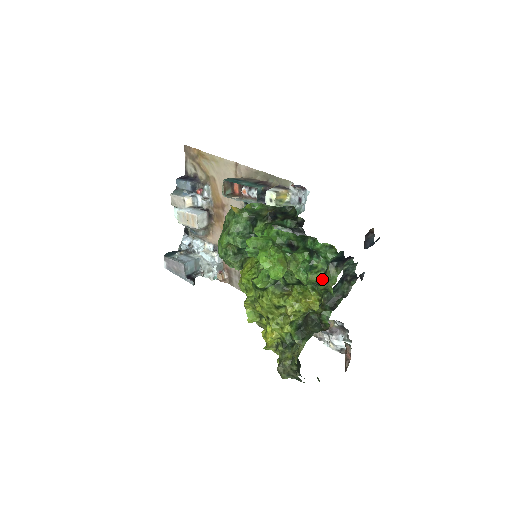
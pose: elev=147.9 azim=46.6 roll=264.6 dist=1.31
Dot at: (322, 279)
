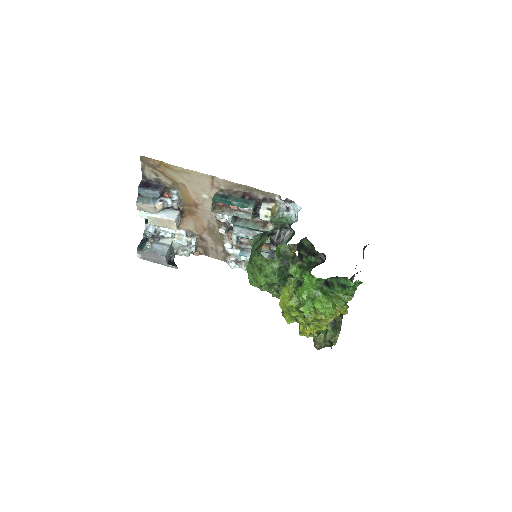
Dot at: occluded
